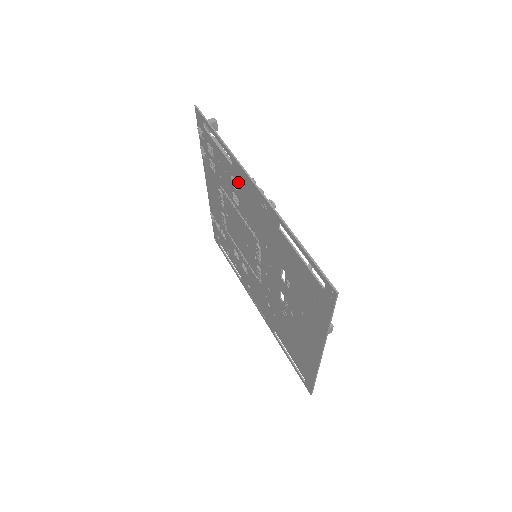
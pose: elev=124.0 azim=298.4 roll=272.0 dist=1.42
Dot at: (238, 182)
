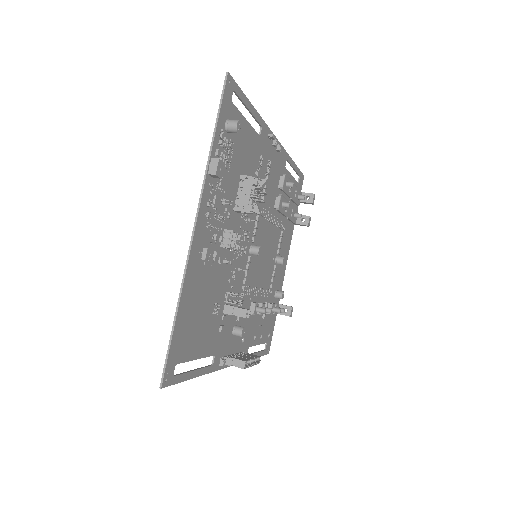
Dot at: (279, 174)
